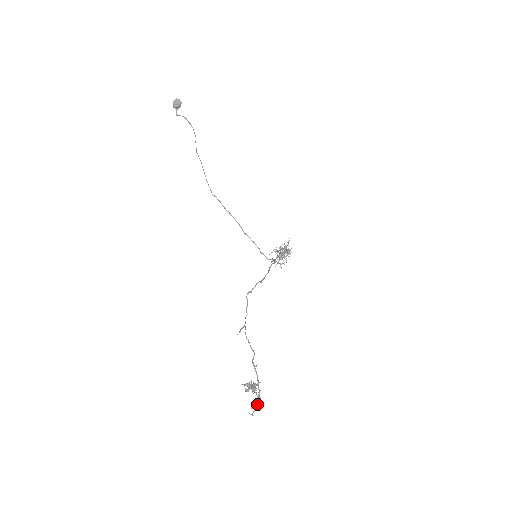
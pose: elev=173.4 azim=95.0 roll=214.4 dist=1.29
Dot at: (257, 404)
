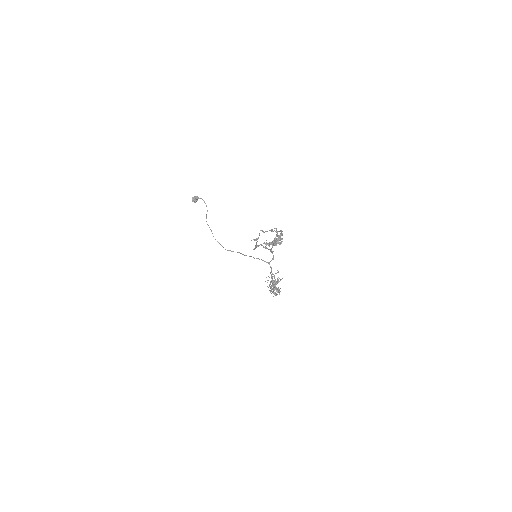
Dot at: (280, 239)
